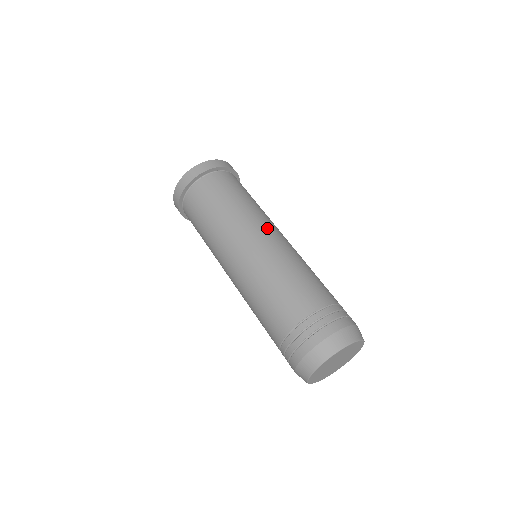
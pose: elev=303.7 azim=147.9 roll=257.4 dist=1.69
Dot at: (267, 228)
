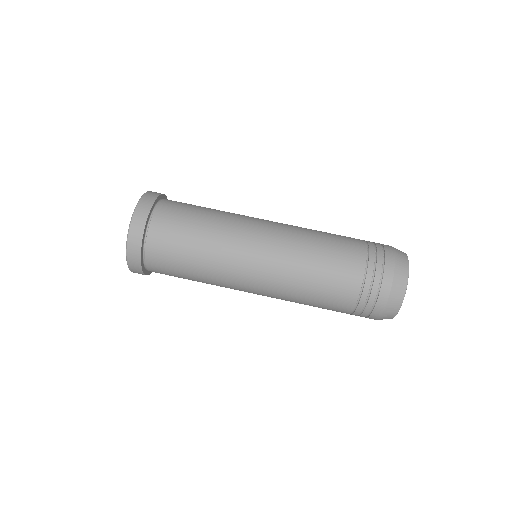
Dot at: (254, 233)
